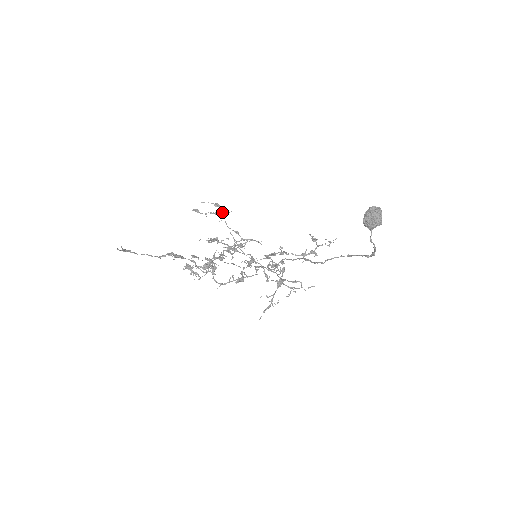
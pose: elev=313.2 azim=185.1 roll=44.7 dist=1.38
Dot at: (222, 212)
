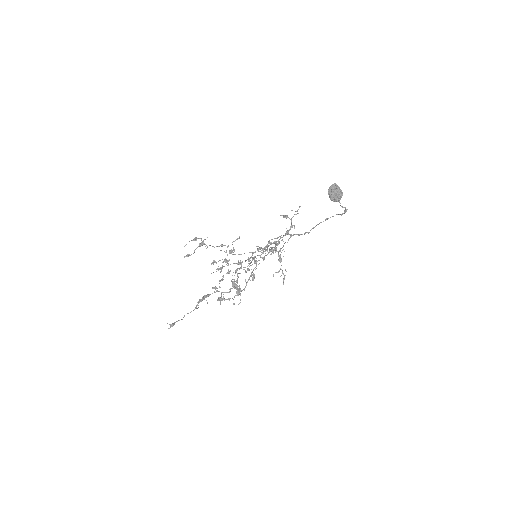
Dot at: (203, 241)
